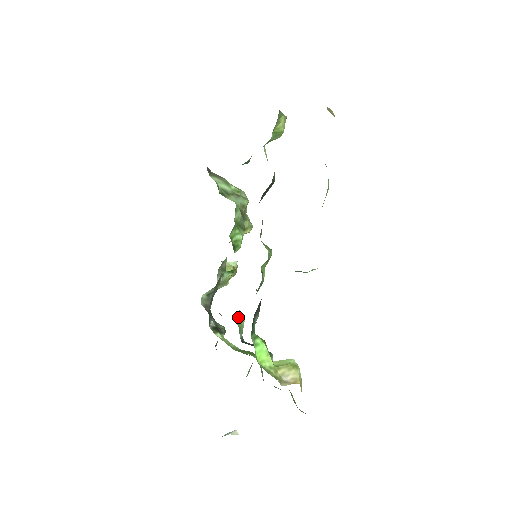
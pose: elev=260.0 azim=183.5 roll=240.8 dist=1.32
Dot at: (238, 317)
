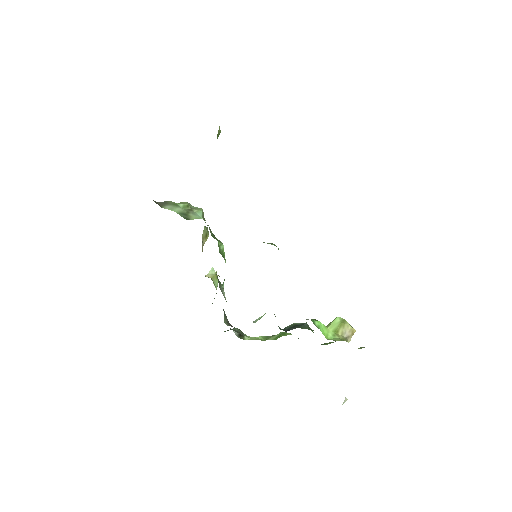
Dot at: occluded
